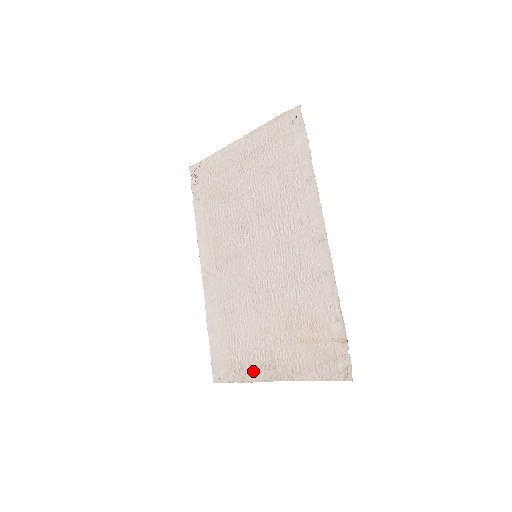
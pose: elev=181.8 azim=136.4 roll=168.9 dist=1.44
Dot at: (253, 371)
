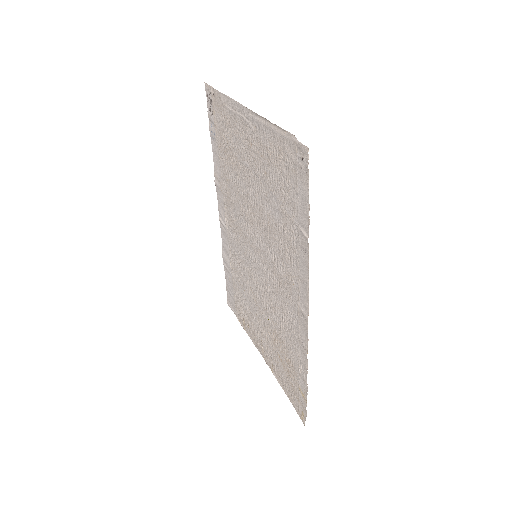
Dot at: (250, 331)
